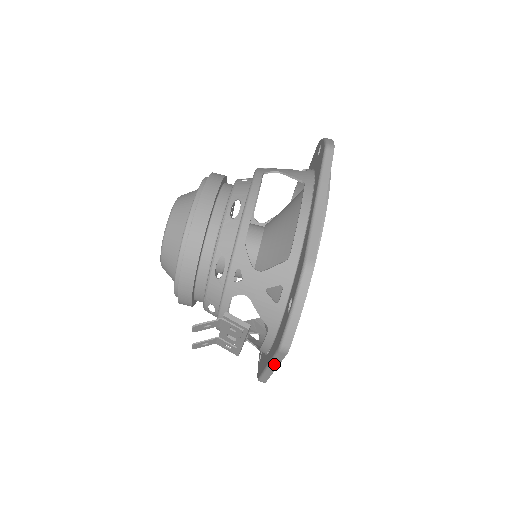
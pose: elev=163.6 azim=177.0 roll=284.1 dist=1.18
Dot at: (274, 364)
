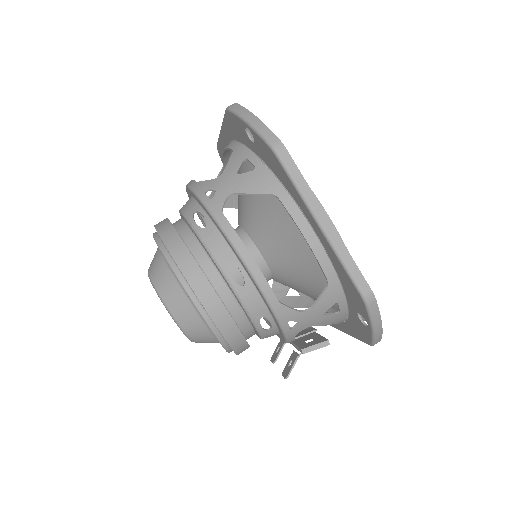
Dot at: occluded
